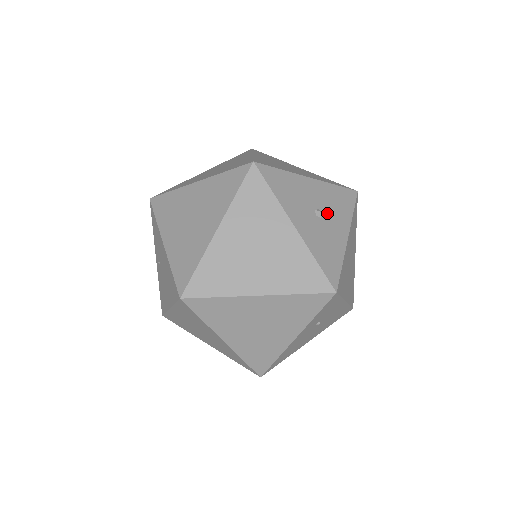
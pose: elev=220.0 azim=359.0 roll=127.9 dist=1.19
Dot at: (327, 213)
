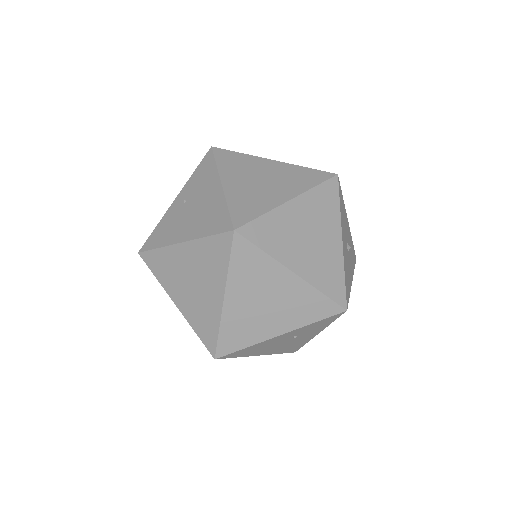
Dot at: (349, 253)
